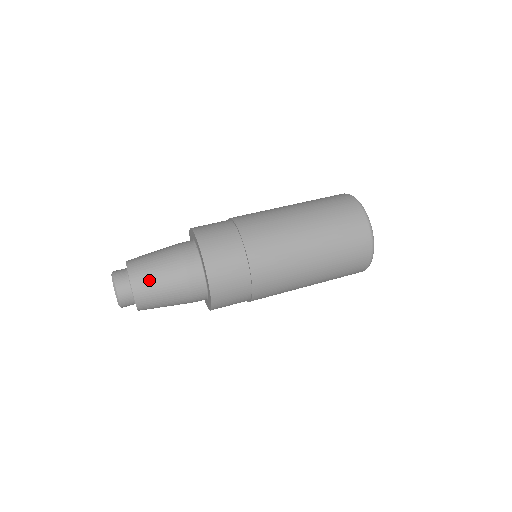
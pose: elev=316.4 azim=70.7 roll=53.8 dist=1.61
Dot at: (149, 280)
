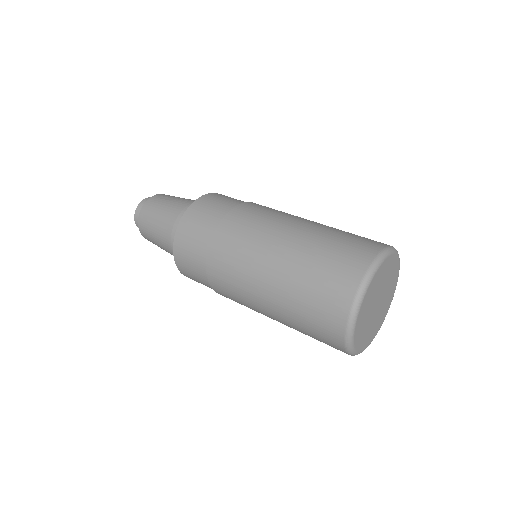
Dot at: (149, 222)
